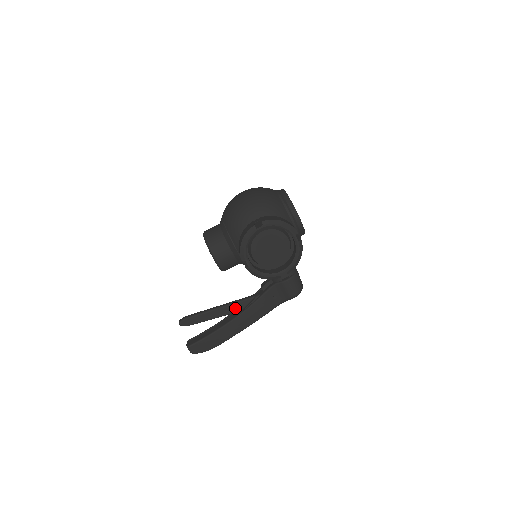
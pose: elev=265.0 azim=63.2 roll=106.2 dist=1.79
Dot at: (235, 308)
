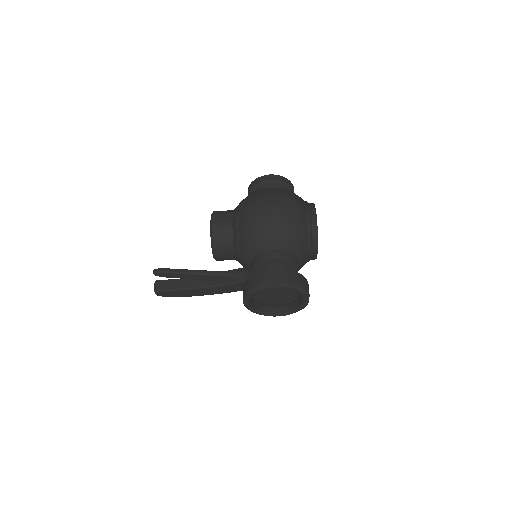
Dot at: (214, 278)
